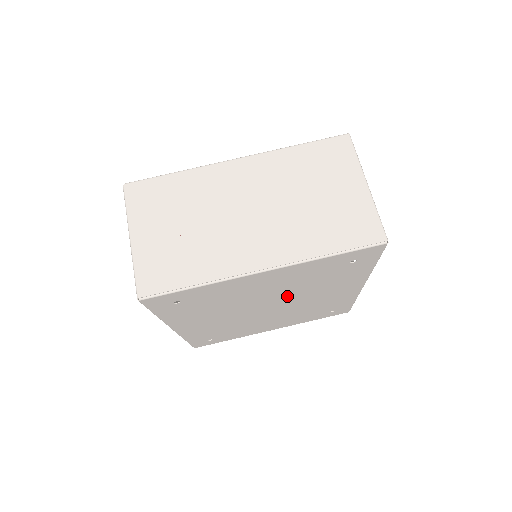
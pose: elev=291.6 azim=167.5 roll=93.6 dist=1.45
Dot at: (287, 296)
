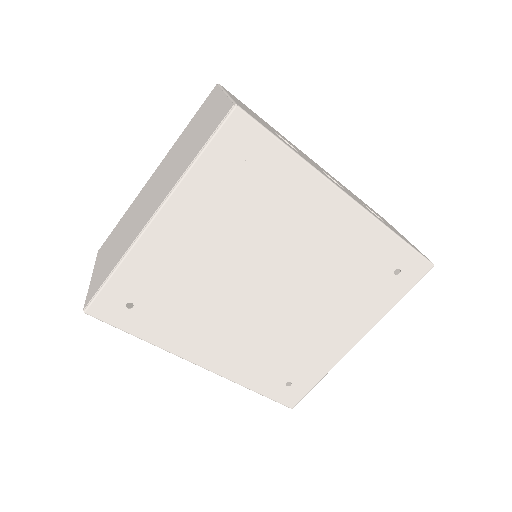
Dot at: (259, 256)
